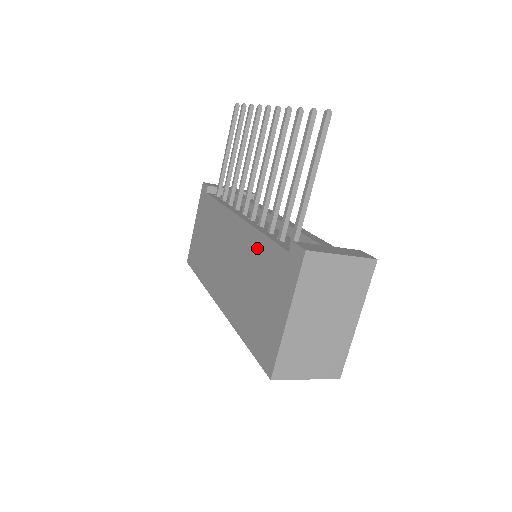
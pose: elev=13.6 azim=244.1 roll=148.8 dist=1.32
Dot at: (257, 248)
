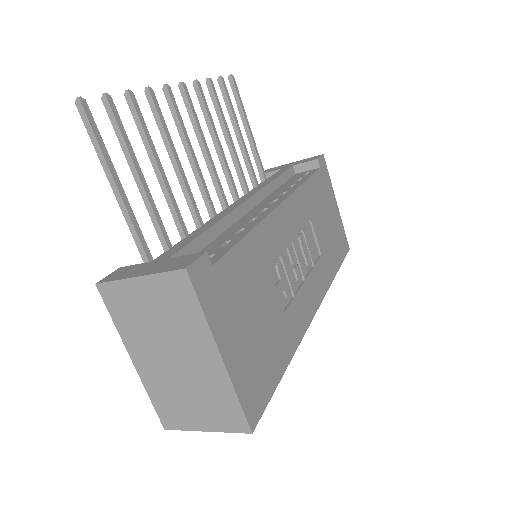
Dot at: occluded
